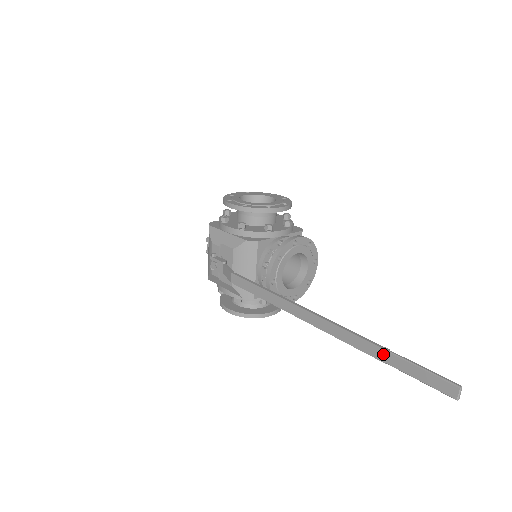
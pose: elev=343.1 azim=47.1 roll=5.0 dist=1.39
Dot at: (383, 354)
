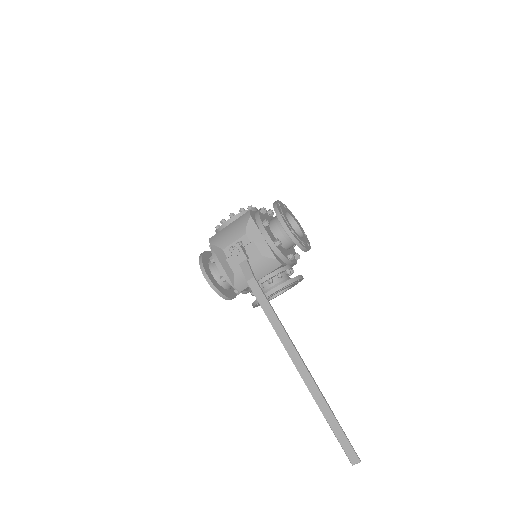
Dot at: (330, 415)
